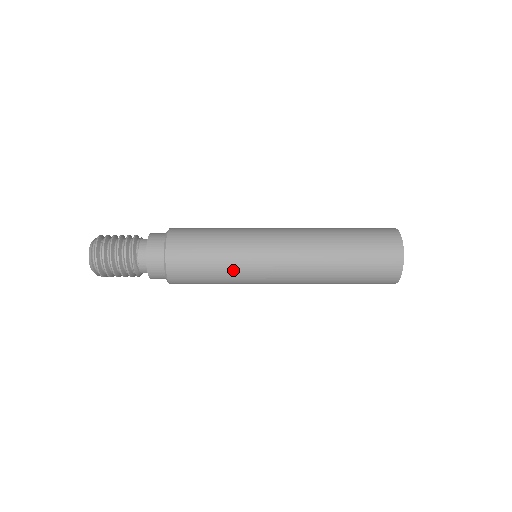
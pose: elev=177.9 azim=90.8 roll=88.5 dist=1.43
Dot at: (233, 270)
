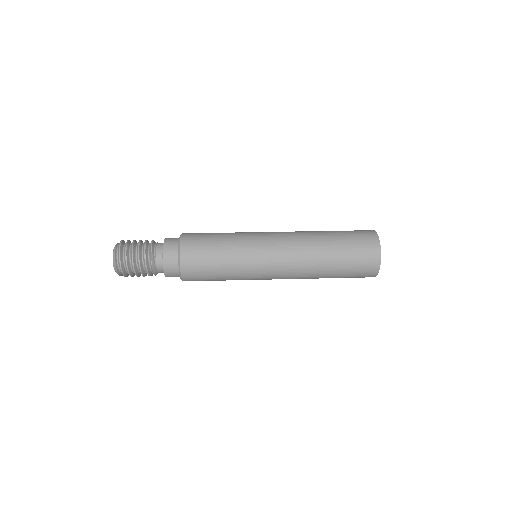
Dot at: (237, 259)
